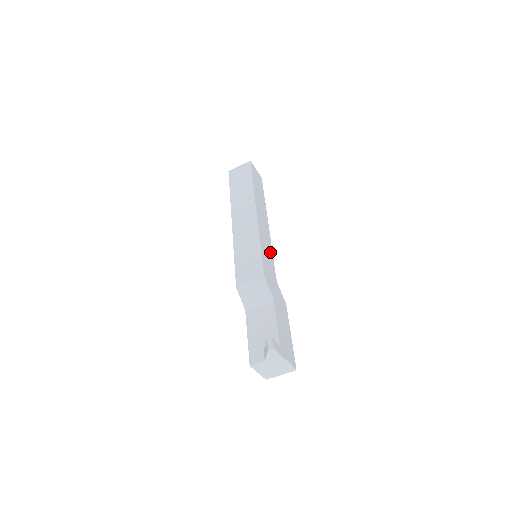
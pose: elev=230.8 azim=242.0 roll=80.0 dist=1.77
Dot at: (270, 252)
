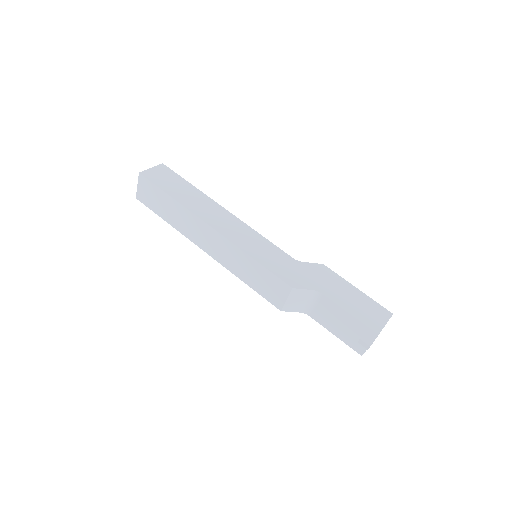
Dot at: (262, 242)
